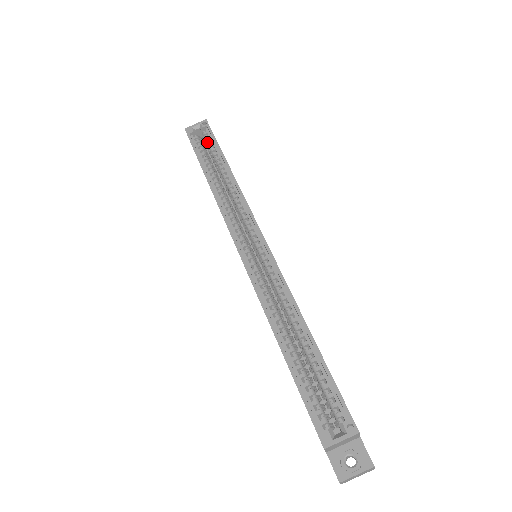
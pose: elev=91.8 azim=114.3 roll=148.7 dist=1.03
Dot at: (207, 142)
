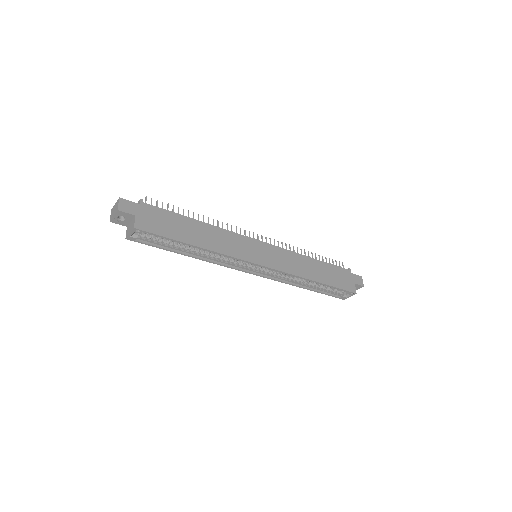
Dot at: (156, 237)
